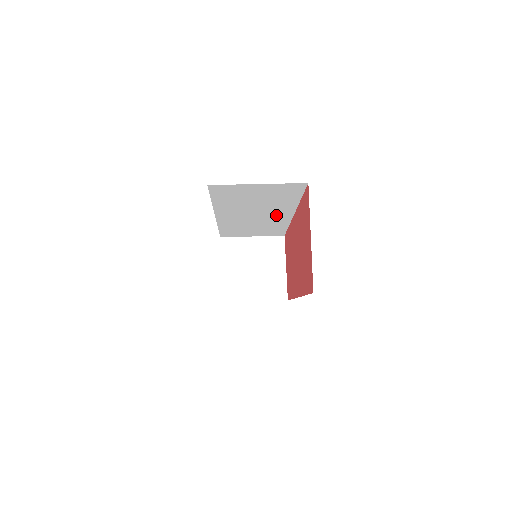
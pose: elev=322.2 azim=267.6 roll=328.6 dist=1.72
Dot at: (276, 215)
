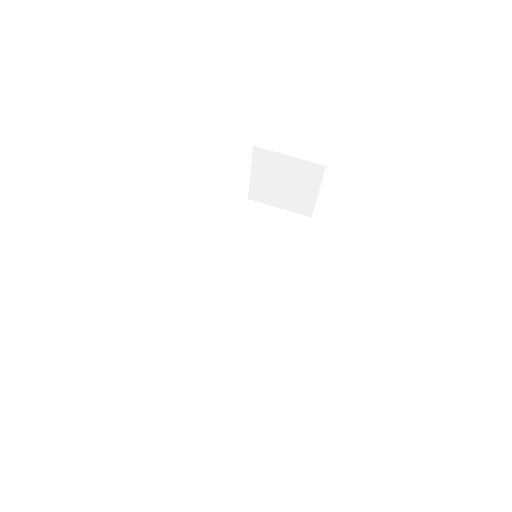
Dot at: occluded
